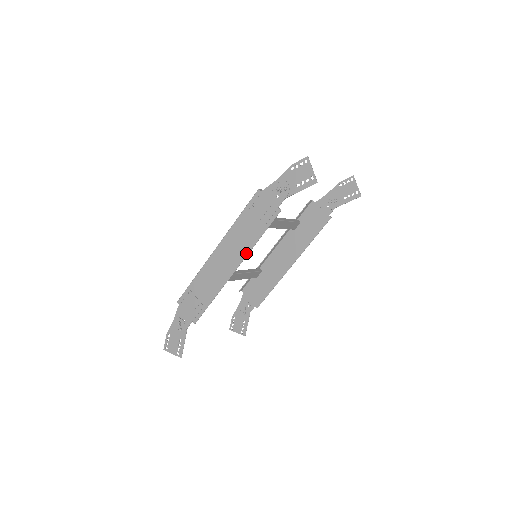
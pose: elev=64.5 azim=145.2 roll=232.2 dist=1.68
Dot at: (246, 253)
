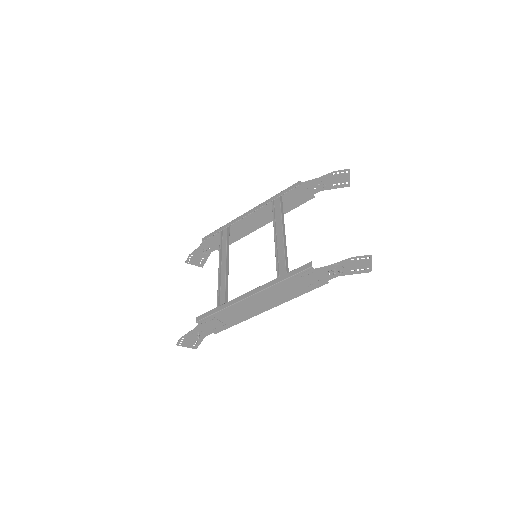
Dot at: (283, 302)
